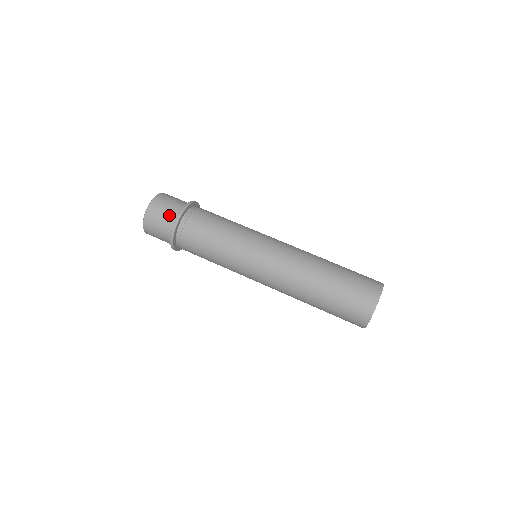
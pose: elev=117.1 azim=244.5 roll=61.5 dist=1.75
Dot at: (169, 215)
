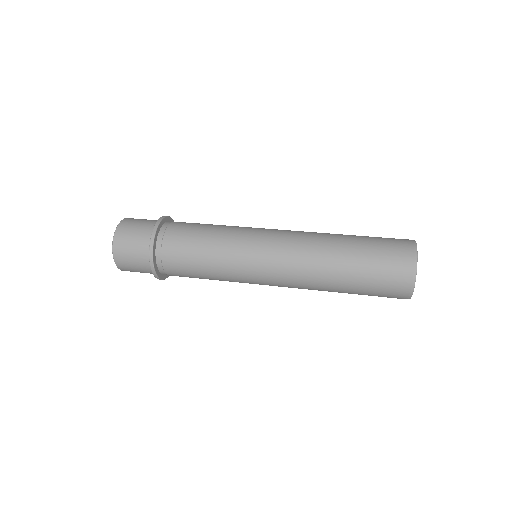
Dot at: (140, 250)
